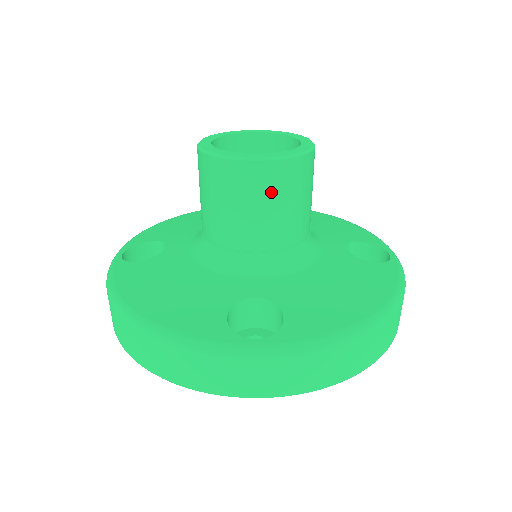
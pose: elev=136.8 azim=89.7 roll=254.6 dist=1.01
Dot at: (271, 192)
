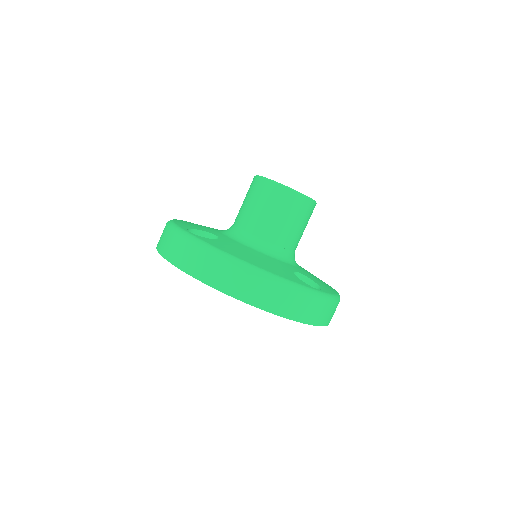
Dot at: (262, 197)
